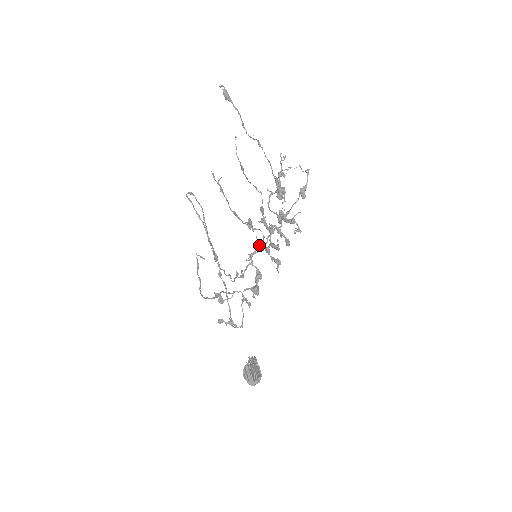
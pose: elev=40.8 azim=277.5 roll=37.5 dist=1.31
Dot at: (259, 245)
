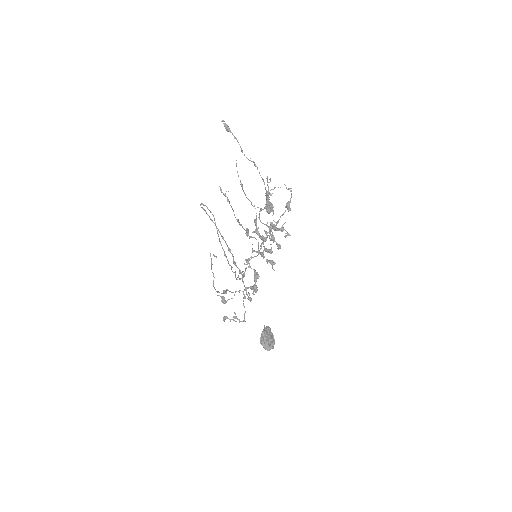
Dot at: (255, 251)
